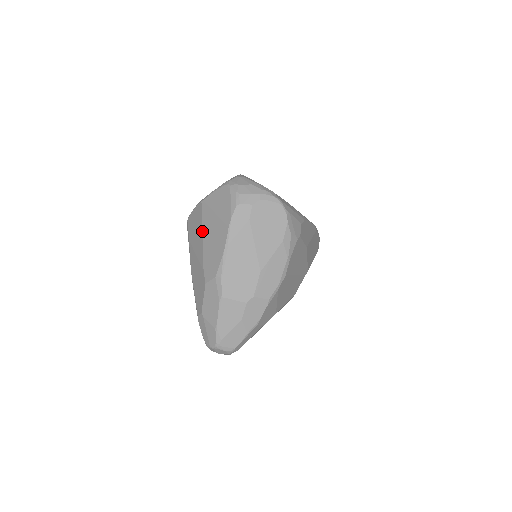
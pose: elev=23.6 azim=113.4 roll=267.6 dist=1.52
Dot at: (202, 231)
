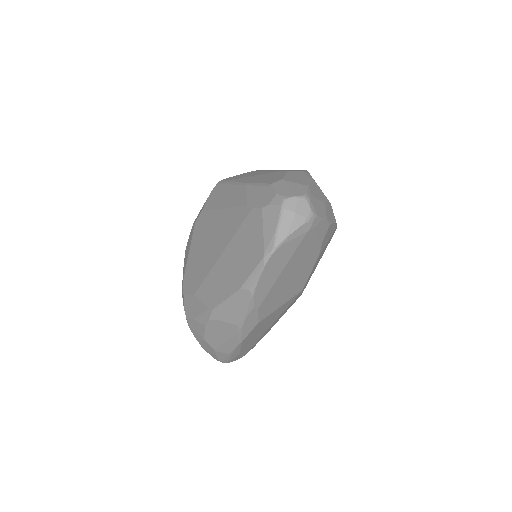
Dot at: occluded
